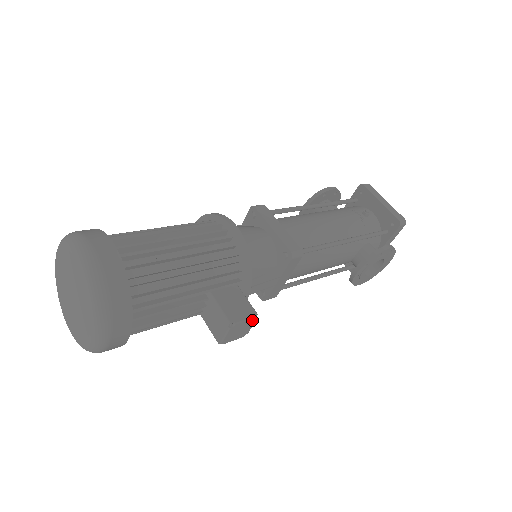
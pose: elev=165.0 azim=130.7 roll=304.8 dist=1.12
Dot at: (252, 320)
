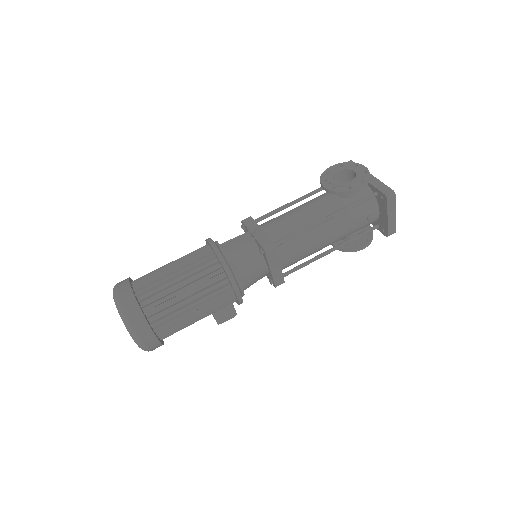
Dot at: (233, 316)
